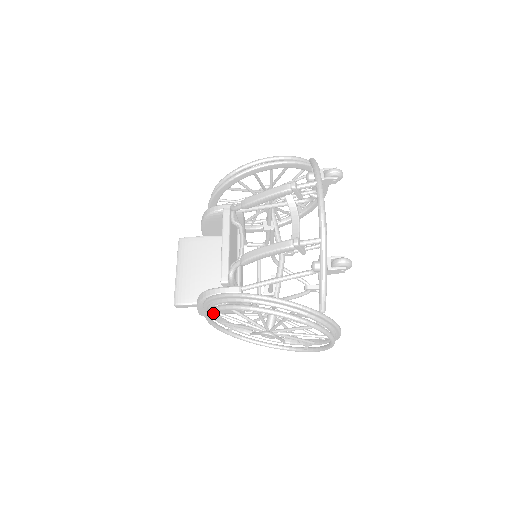
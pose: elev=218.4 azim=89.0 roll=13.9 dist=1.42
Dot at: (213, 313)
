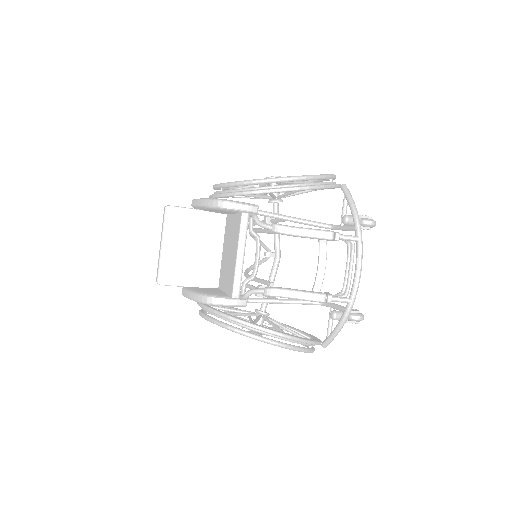
Dot at: occluded
